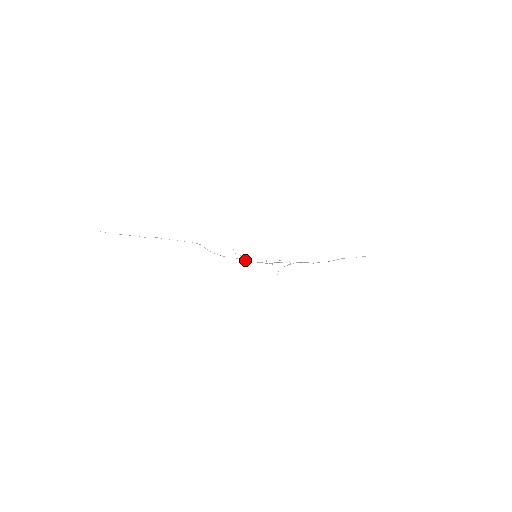
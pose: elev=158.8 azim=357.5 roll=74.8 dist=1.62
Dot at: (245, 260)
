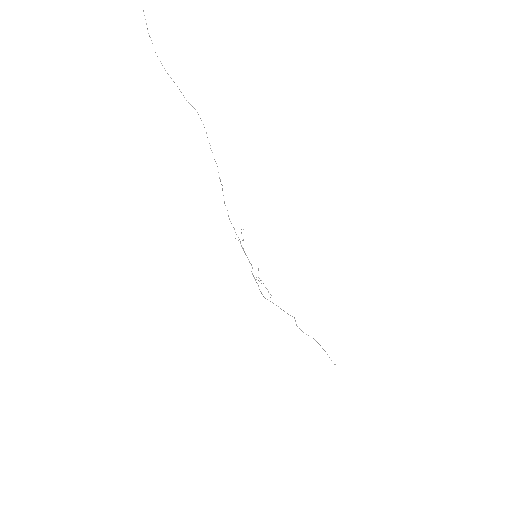
Dot at: occluded
